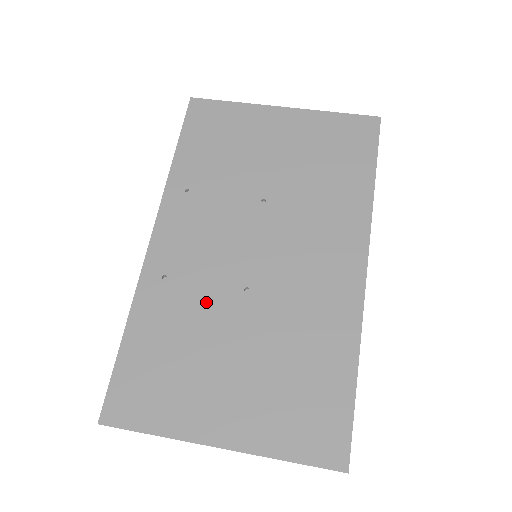
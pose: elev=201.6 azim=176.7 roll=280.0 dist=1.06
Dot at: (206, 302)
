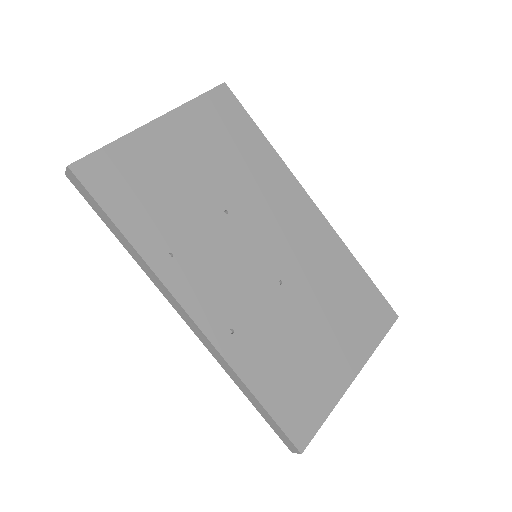
Dot at: (271, 316)
